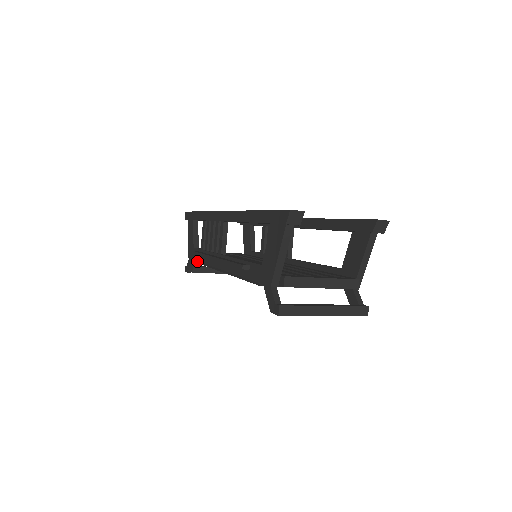
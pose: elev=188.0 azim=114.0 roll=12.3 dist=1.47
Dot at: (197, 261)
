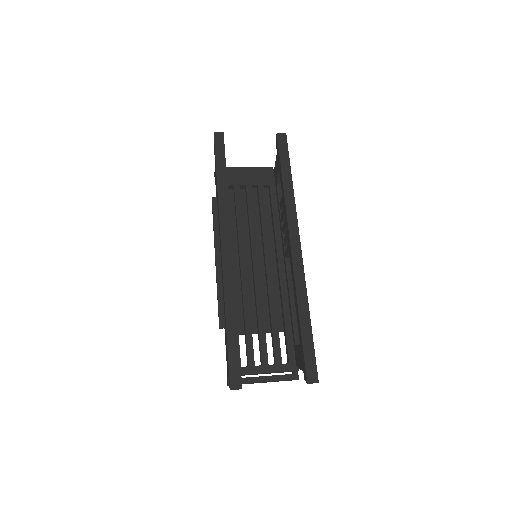
Dot at: occluded
